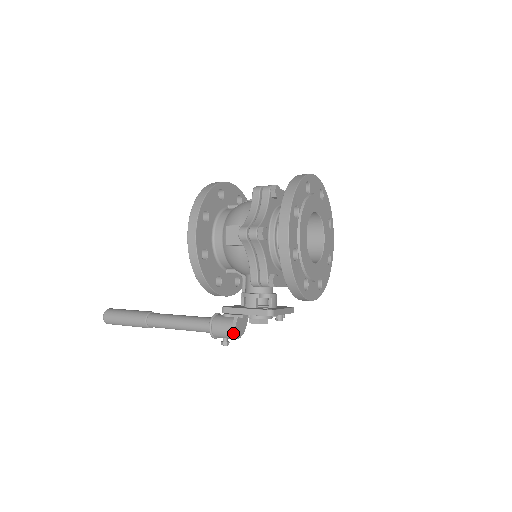
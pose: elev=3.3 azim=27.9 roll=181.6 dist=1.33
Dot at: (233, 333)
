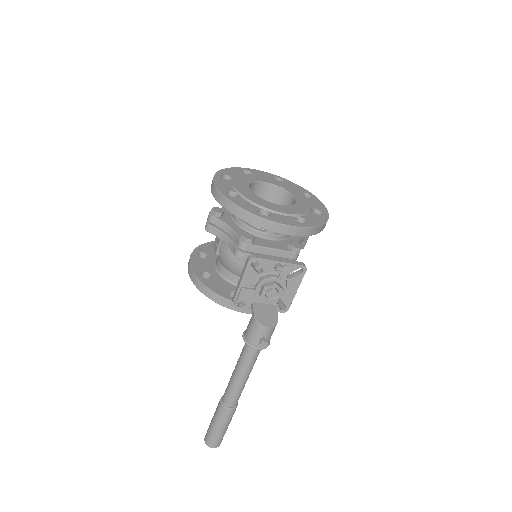
Dot at: (255, 319)
